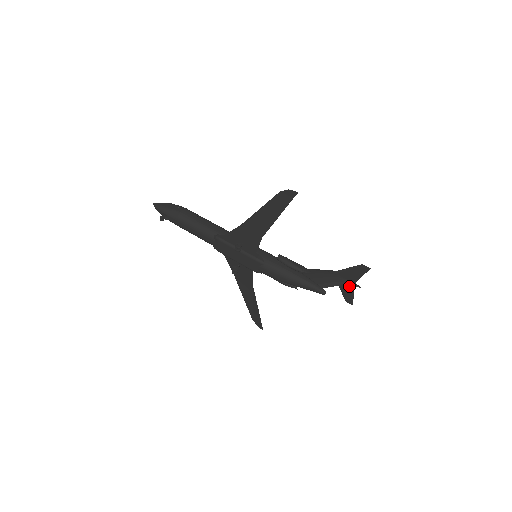
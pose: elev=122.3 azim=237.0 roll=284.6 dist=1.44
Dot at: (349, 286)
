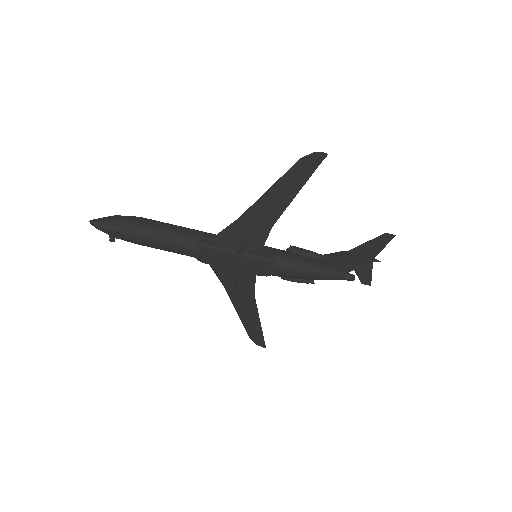
Dot at: (367, 264)
